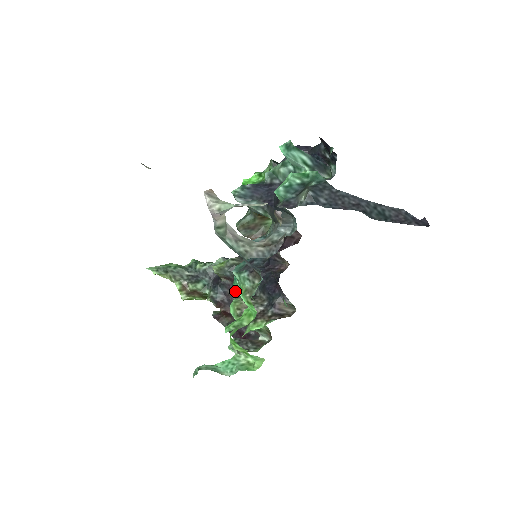
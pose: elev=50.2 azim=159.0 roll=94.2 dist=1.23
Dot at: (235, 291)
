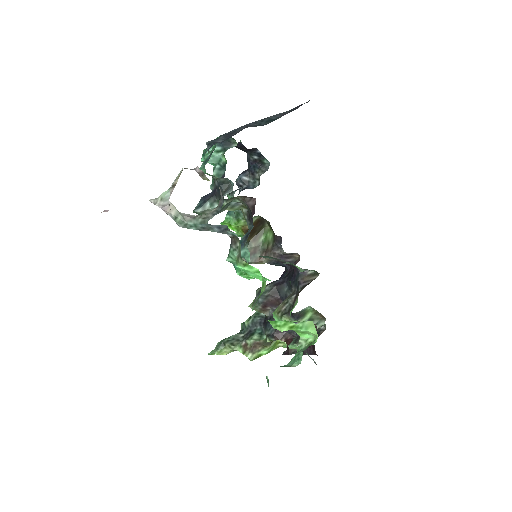
Dot at: occluded
